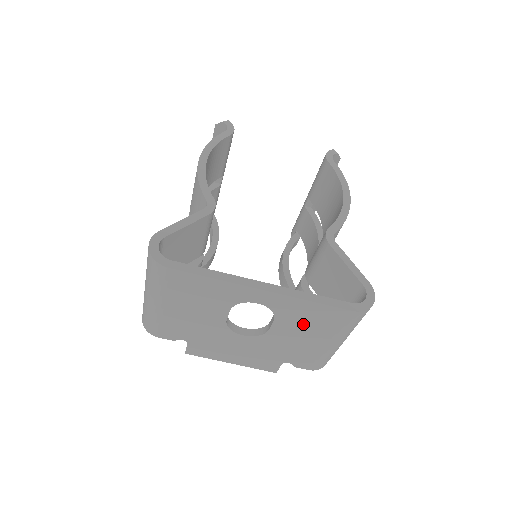
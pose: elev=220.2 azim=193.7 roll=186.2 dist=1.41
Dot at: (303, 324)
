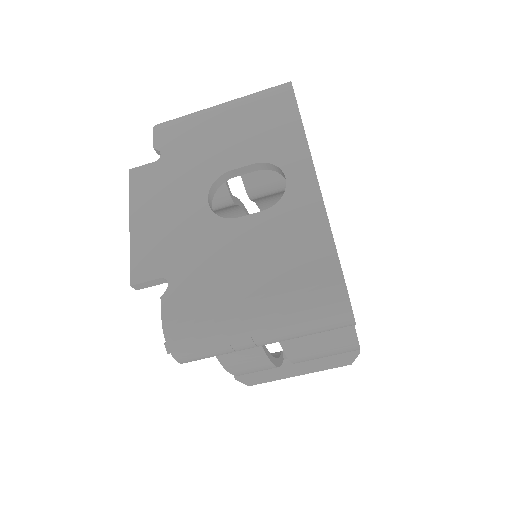
Dot at: (275, 243)
